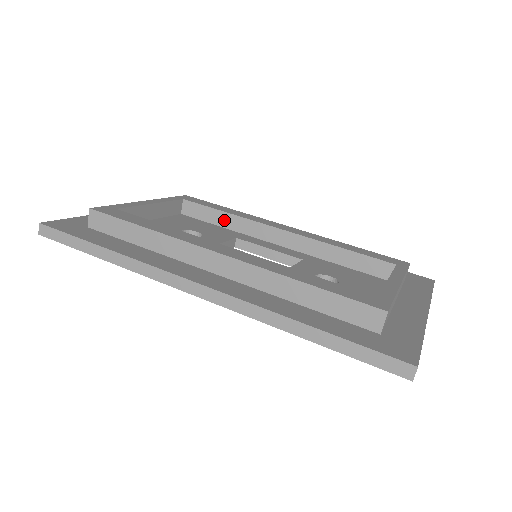
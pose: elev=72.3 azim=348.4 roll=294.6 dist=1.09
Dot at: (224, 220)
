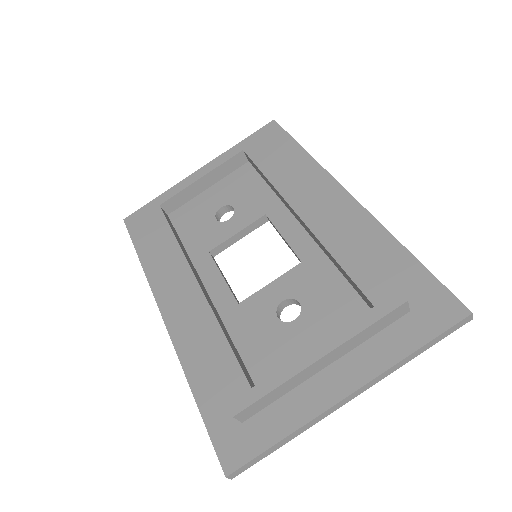
Dot at: (268, 182)
